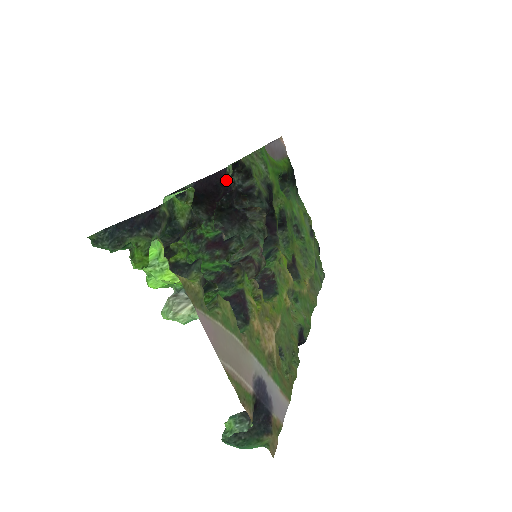
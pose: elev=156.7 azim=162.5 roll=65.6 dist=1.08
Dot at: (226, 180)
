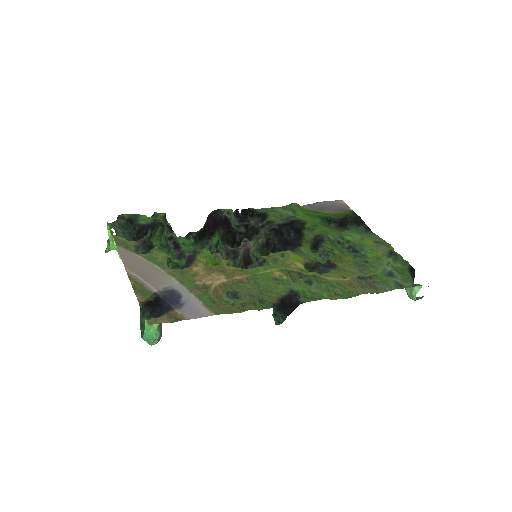
Dot at: (215, 213)
